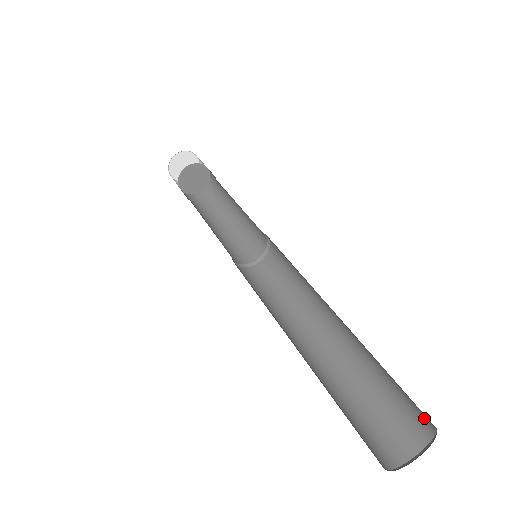
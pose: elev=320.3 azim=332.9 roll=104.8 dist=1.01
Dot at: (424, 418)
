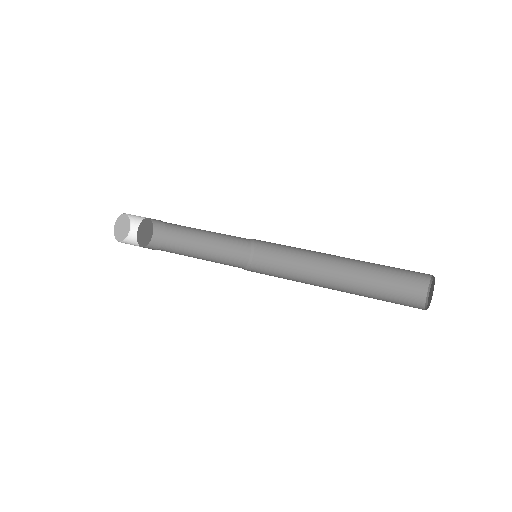
Dot at: occluded
